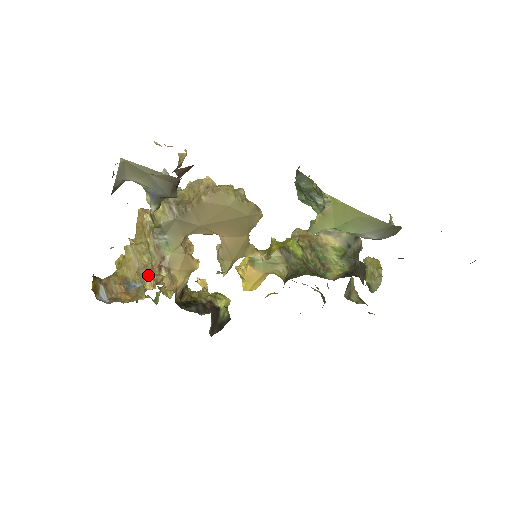
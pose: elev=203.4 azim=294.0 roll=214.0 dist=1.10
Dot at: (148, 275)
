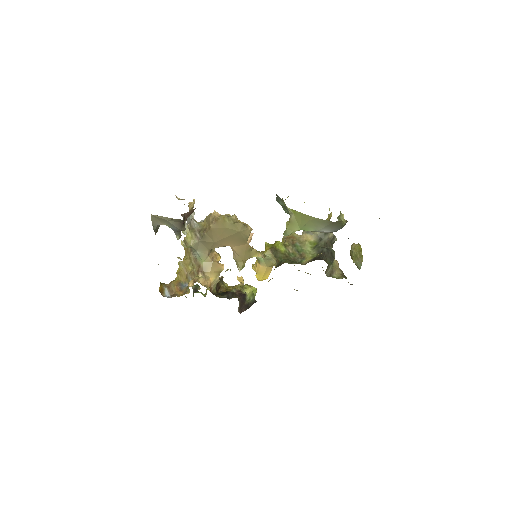
Dot at: (192, 278)
